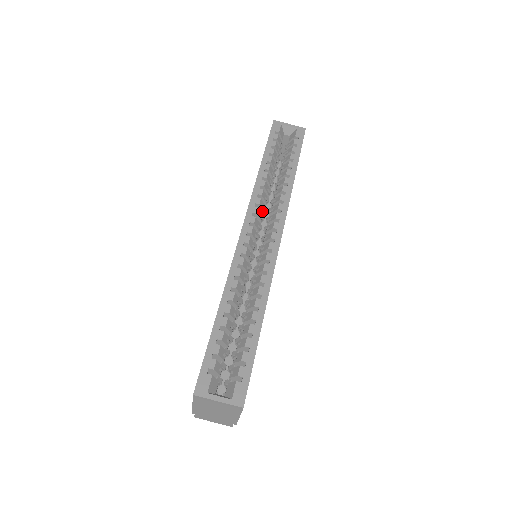
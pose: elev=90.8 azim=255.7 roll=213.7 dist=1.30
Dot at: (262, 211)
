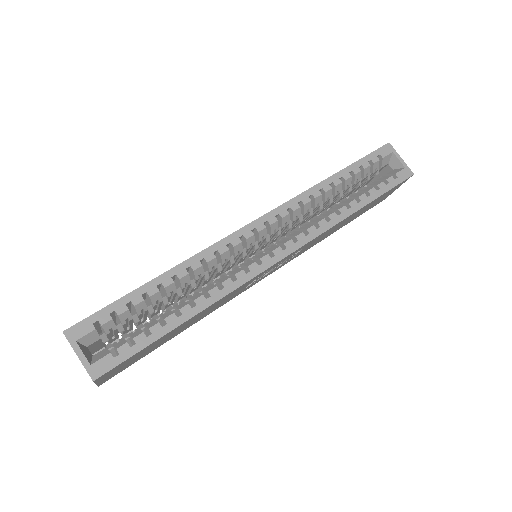
Dot at: (293, 220)
